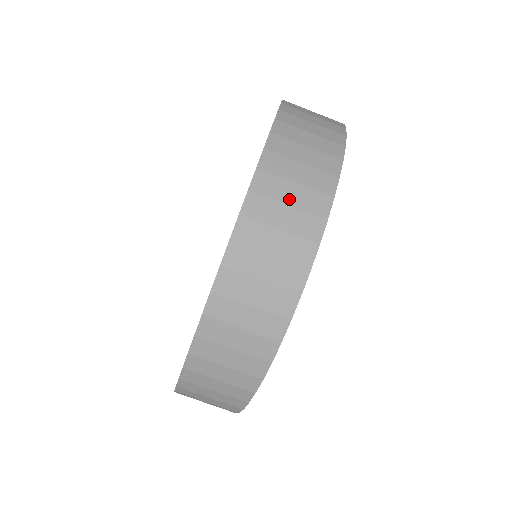
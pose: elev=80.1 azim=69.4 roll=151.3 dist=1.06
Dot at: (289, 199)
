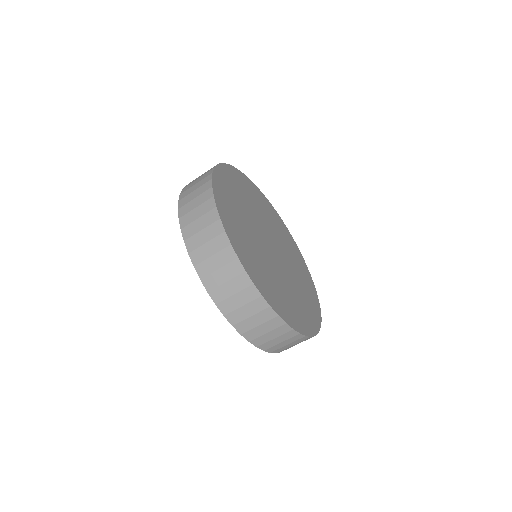
Dot at: (248, 314)
